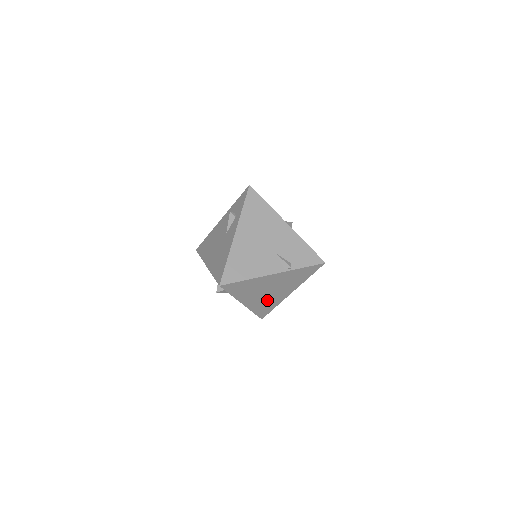
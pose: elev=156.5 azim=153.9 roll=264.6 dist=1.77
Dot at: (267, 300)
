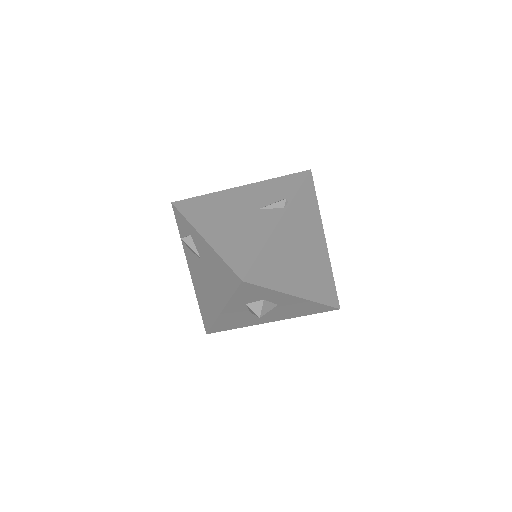
Dot at: (314, 271)
